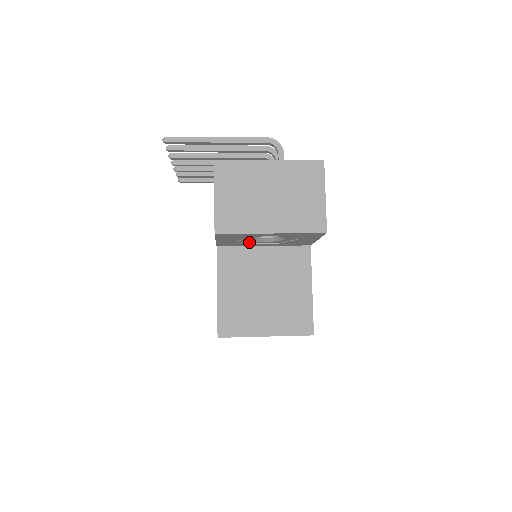
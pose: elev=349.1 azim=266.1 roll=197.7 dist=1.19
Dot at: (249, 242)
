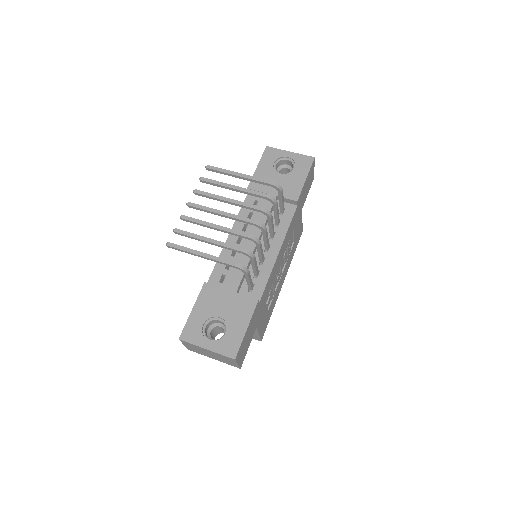
Dot at: occluded
